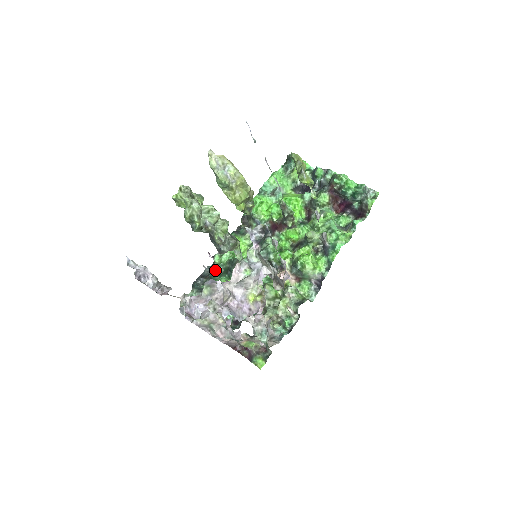
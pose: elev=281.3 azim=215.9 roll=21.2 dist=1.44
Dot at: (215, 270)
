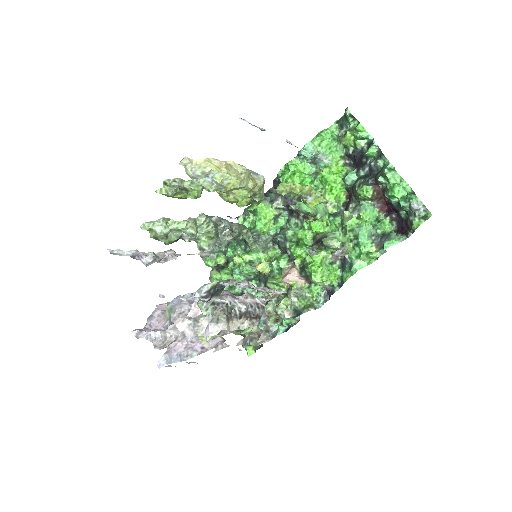
Dot at: occluded
